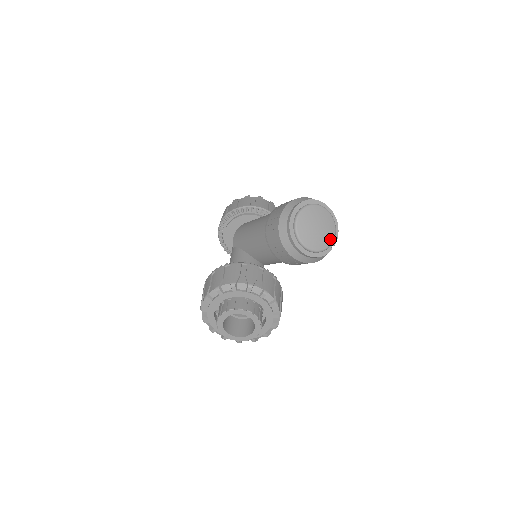
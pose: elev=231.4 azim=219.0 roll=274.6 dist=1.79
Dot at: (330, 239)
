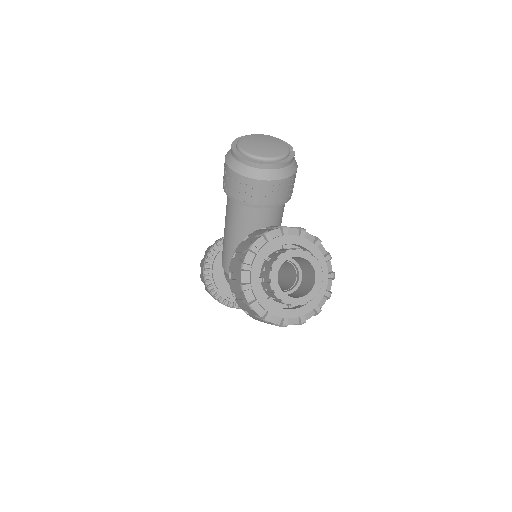
Dot at: (283, 145)
